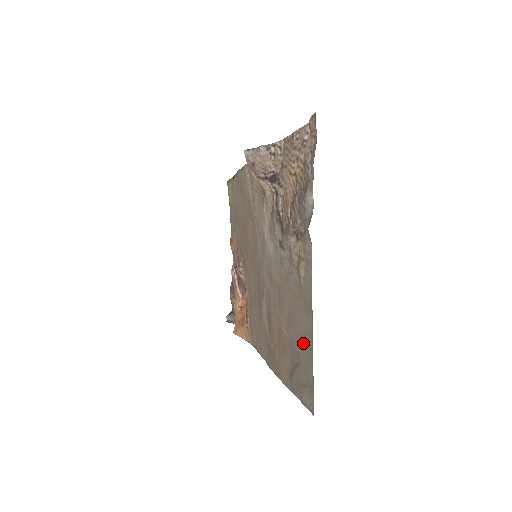
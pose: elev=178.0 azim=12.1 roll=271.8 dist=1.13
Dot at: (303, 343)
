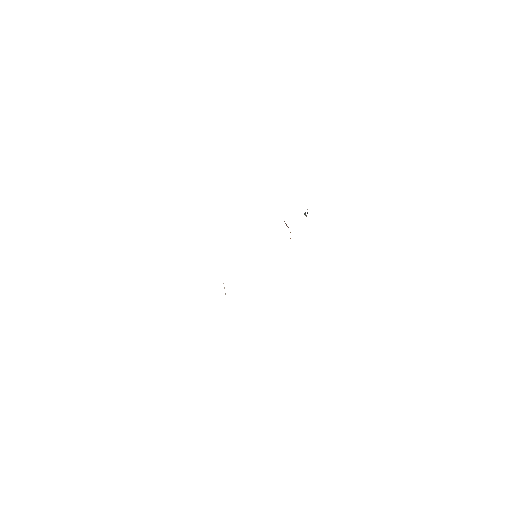
Dot at: occluded
